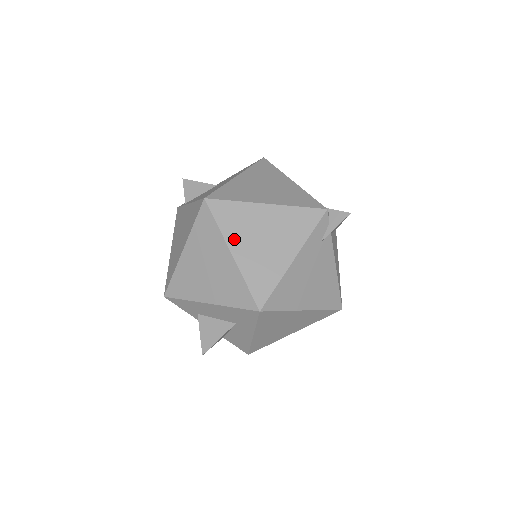
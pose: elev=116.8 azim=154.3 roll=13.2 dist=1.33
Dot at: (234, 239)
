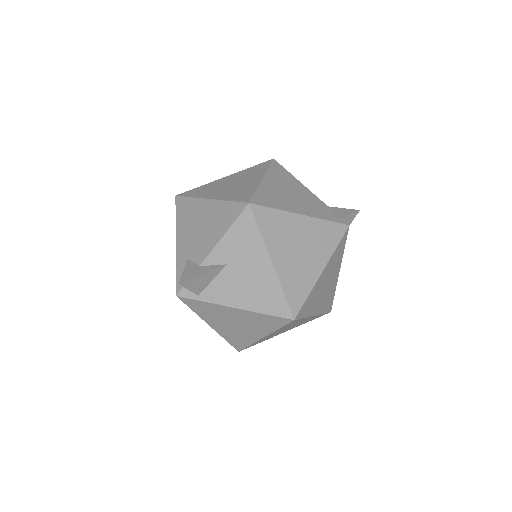
Dot at: (314, 309)
